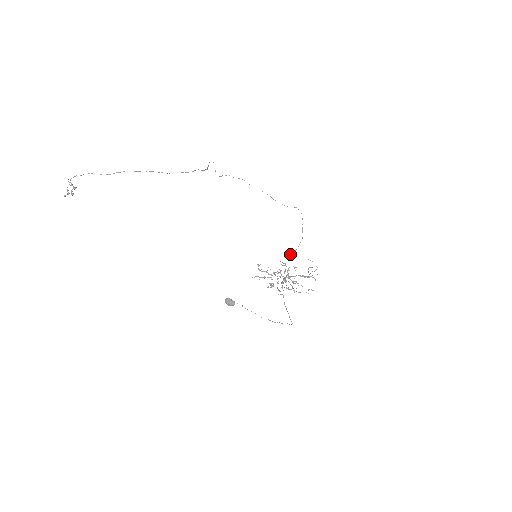
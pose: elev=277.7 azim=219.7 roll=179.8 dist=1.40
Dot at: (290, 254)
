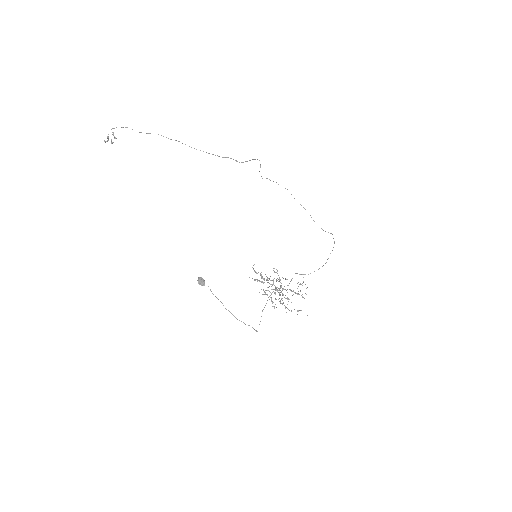
Dot at: (303, 274)
